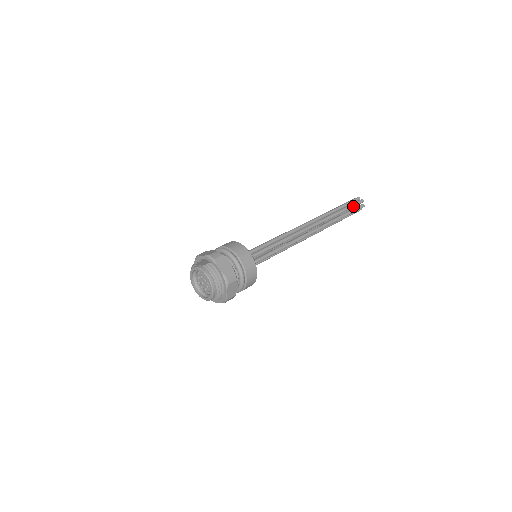
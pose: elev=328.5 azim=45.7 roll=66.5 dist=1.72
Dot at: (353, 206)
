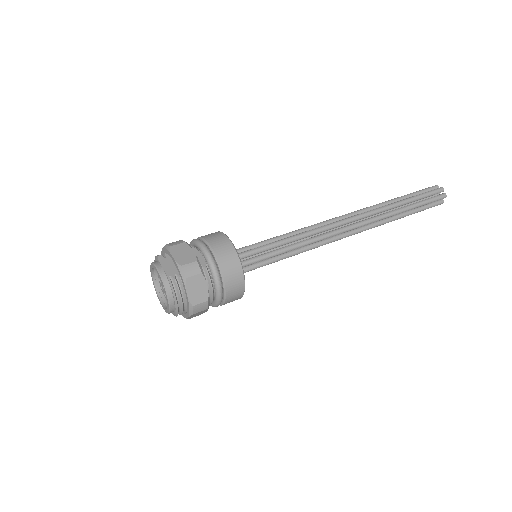
Dot at: (427, 203)
